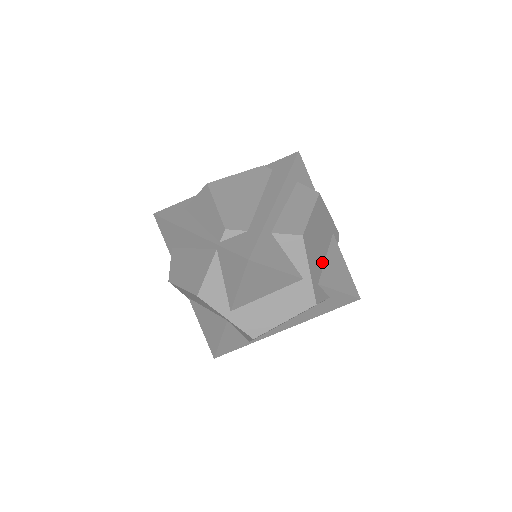
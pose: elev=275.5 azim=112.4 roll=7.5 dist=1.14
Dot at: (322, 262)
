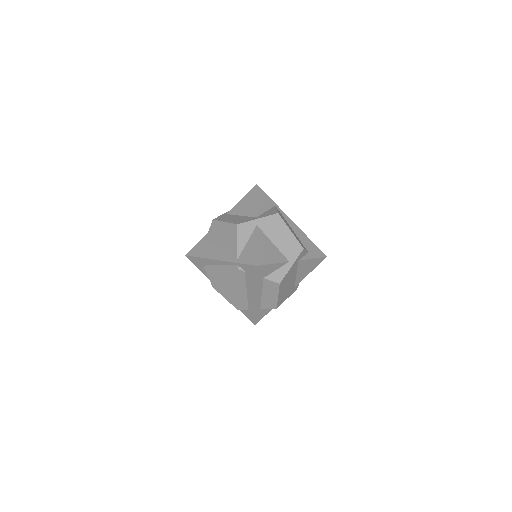
Dot at: (294, 281)
